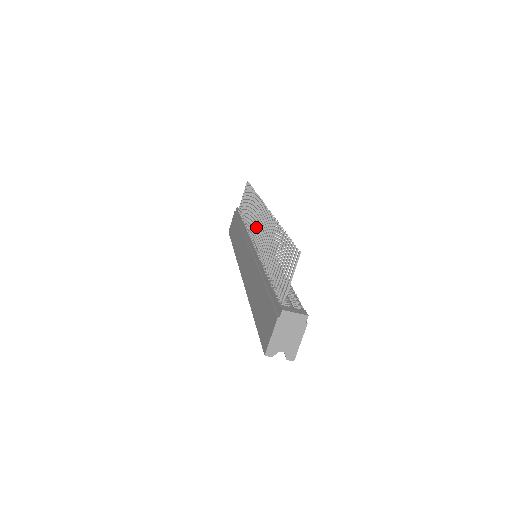
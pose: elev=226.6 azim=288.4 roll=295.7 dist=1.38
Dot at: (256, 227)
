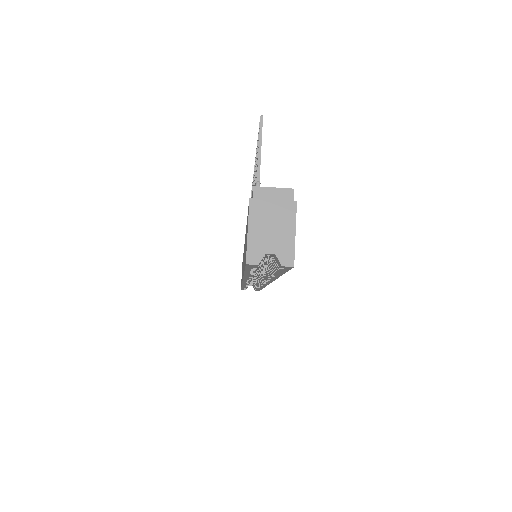
Dot at: occluded
